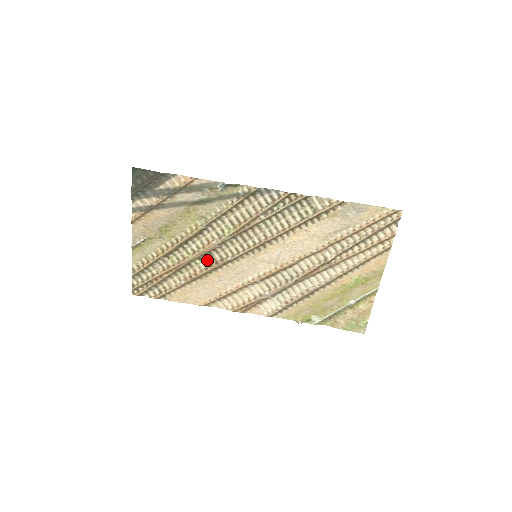
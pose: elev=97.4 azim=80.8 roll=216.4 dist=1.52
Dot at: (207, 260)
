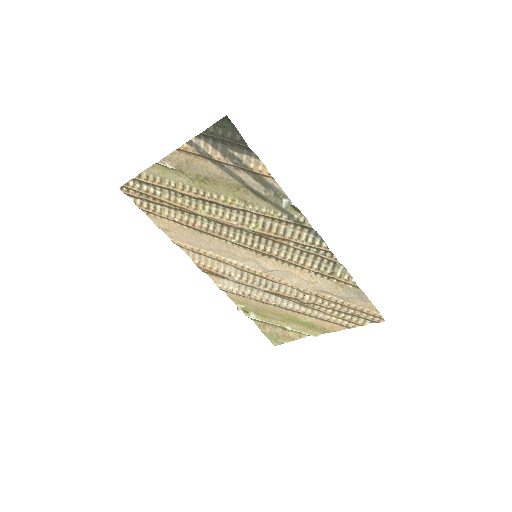
Dot at: (214, 225)
